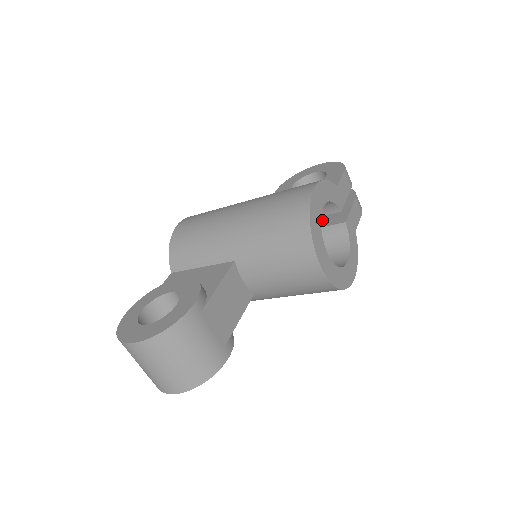
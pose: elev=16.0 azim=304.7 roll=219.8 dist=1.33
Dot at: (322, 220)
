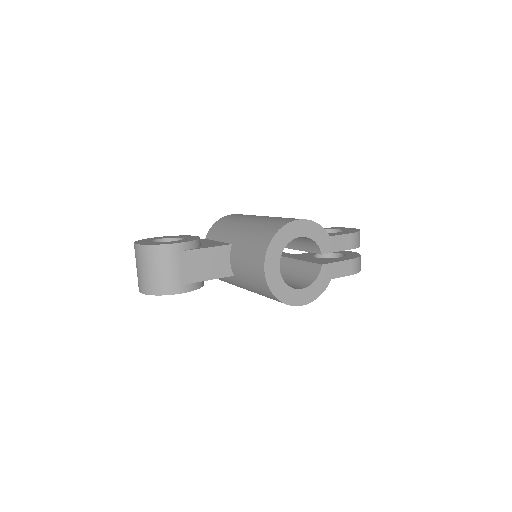
Dot at: (316, 259)
